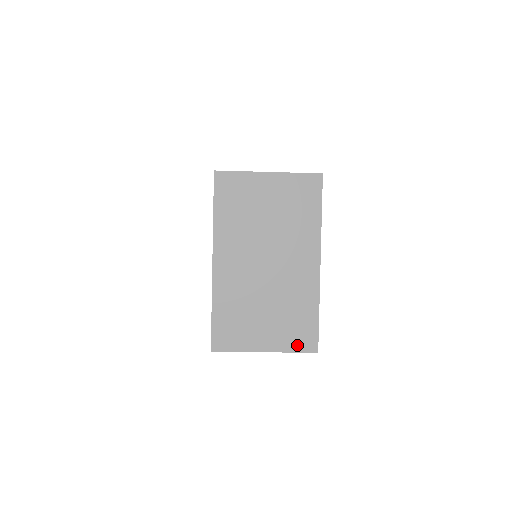
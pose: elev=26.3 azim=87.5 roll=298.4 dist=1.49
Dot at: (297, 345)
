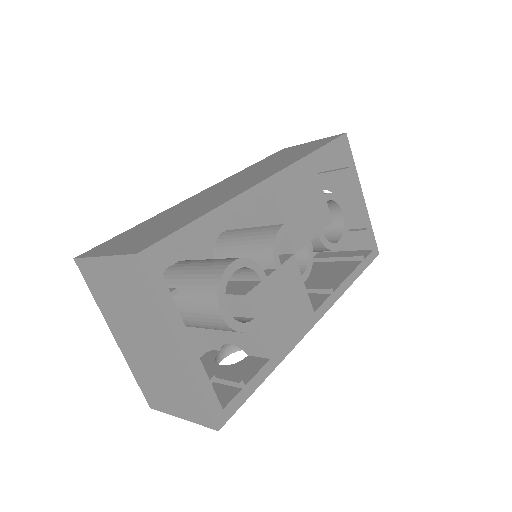
Dot at: (200, 419)
